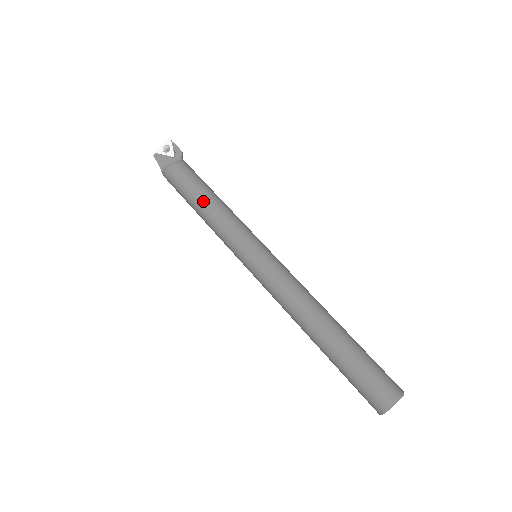
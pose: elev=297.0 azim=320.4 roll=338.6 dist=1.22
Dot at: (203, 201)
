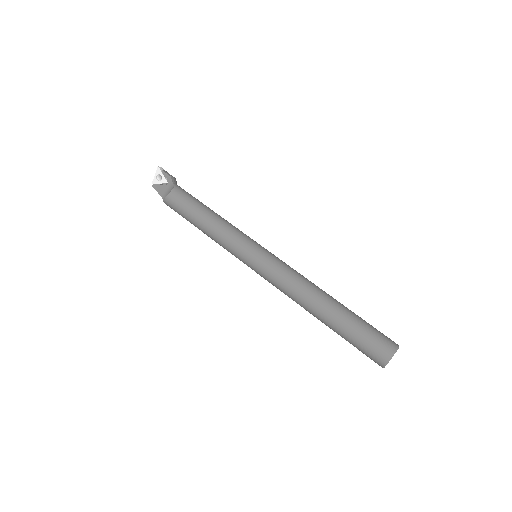
Dot at: (200, 222)
